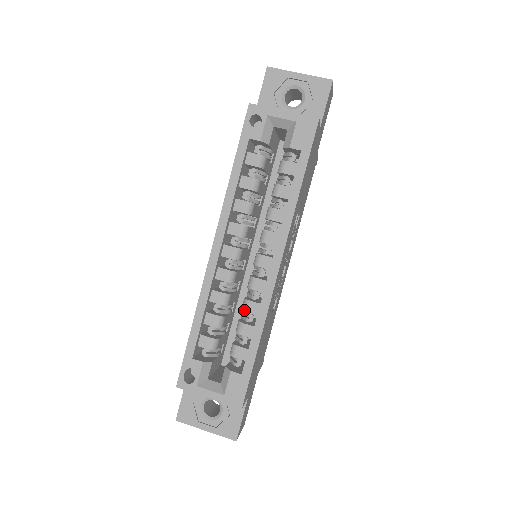
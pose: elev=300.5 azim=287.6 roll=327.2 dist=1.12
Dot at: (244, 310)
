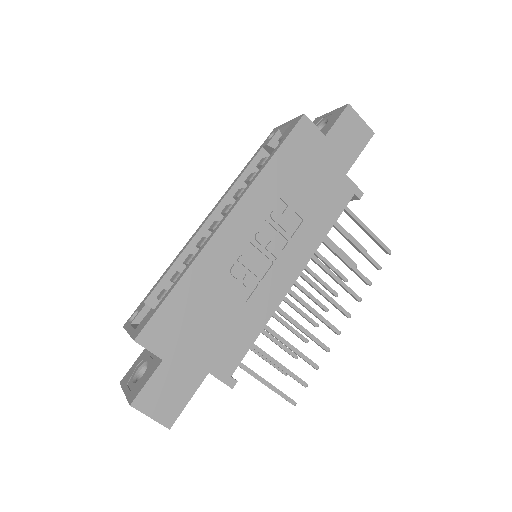
Dot at: occluded
